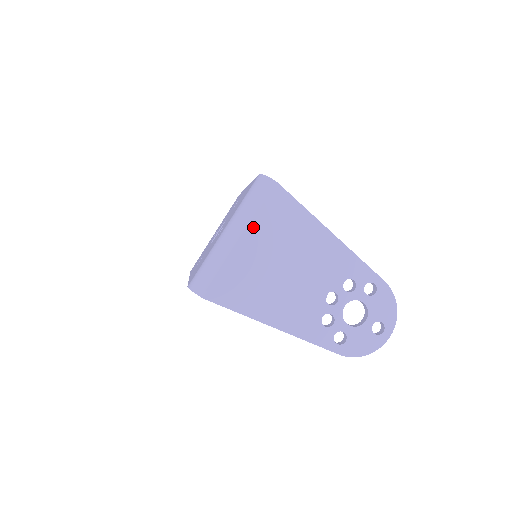
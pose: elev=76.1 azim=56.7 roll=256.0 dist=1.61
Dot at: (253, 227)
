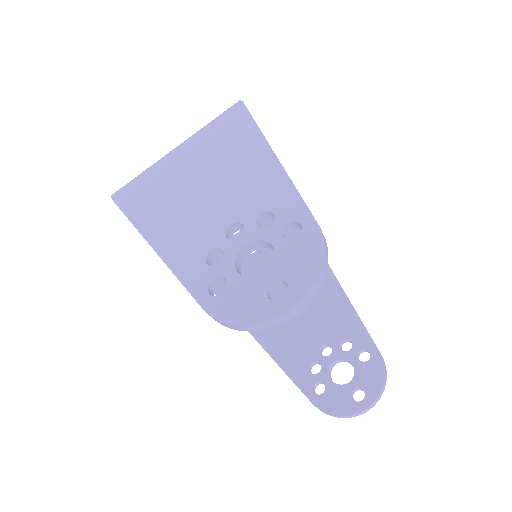
Dot at: (196, 141)
